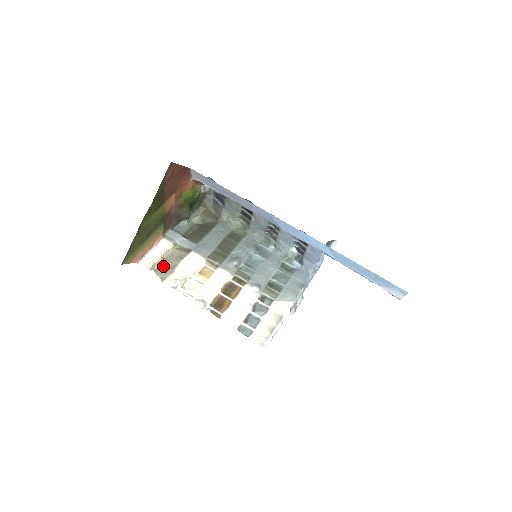
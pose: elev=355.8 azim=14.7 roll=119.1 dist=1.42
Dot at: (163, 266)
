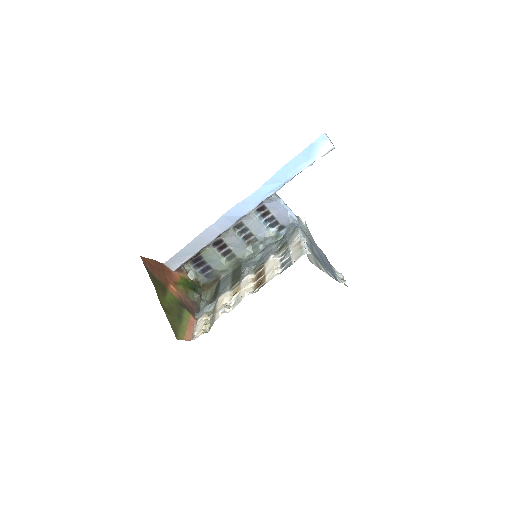
Dot at: (210, 324)
